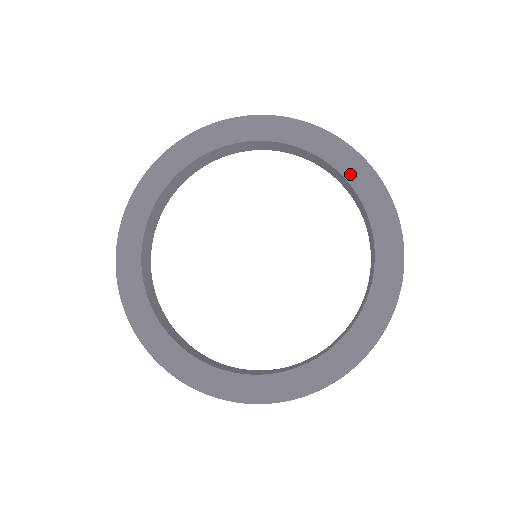
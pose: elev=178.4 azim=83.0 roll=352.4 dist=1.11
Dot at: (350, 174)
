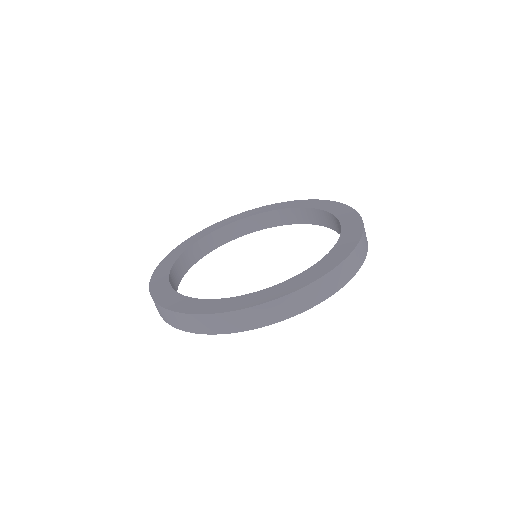
Dot at: (320, 207)
